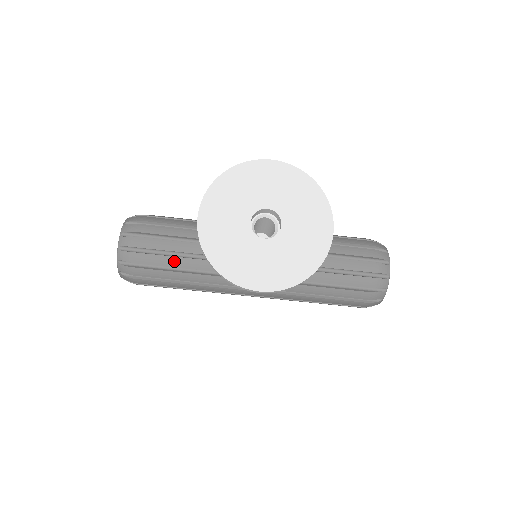
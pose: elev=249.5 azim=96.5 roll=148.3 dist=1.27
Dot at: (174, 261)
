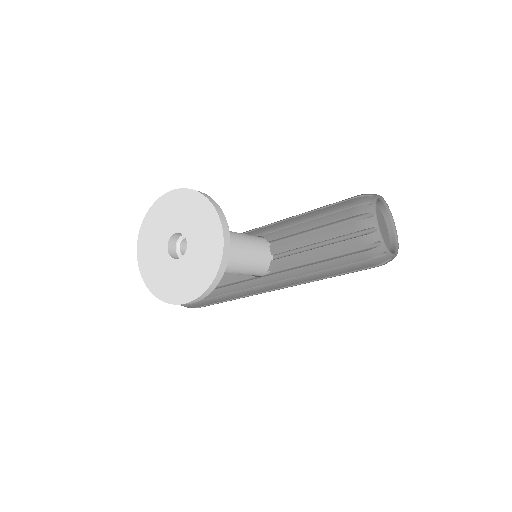
Dot at: occluded
